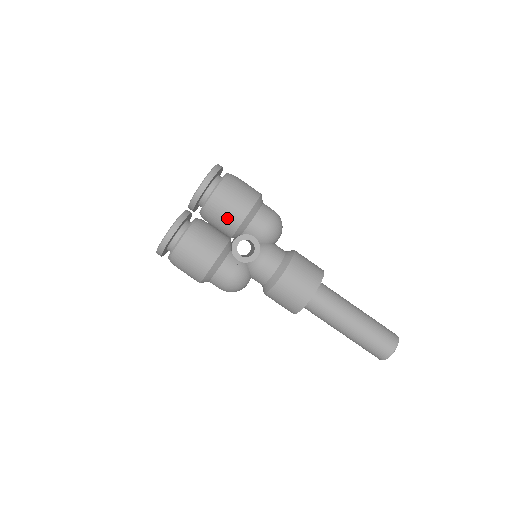
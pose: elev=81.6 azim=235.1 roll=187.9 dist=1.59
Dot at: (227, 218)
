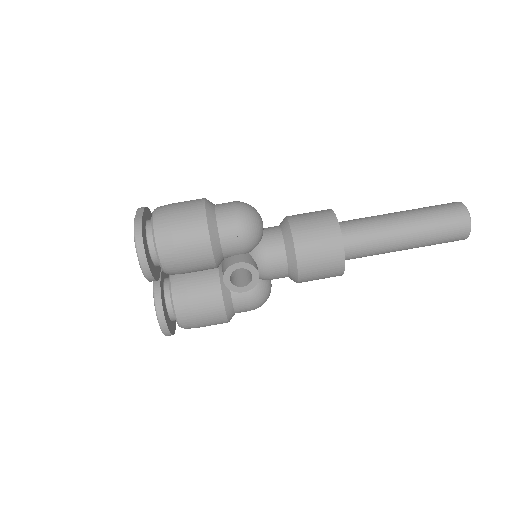
Dot at: (197, 267)
